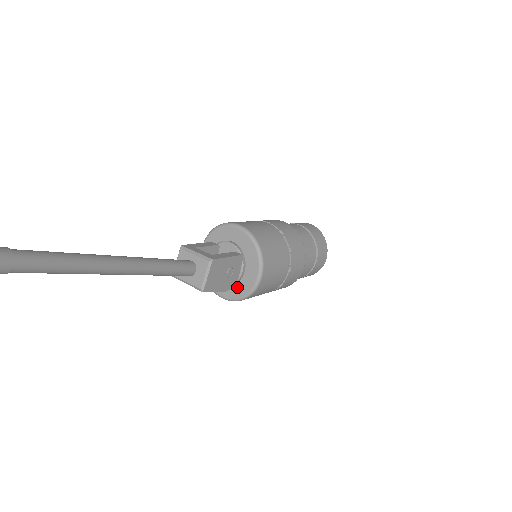
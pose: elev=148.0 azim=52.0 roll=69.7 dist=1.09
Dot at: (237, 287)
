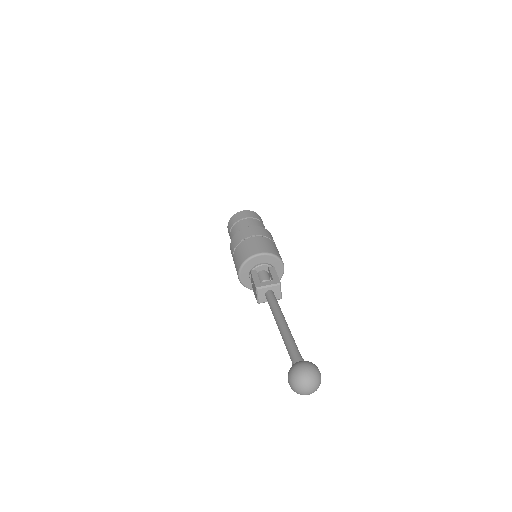
Dot at: occluded
